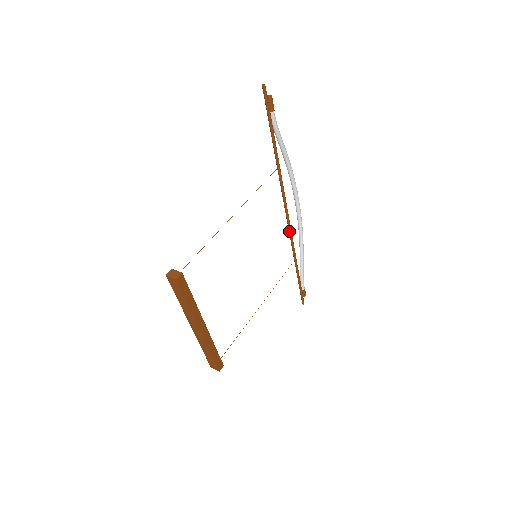
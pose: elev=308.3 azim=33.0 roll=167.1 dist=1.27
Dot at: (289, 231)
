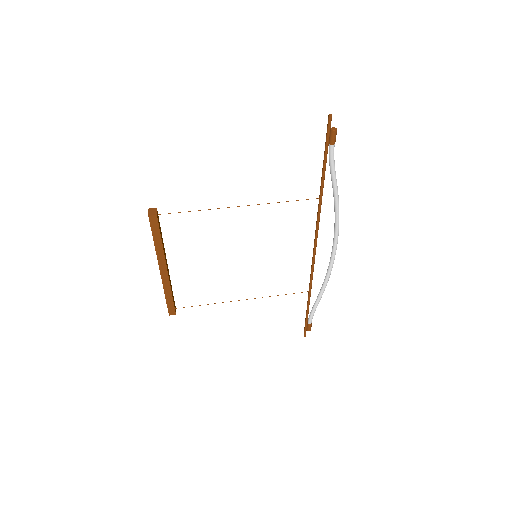
Dot at: (312, 262)
